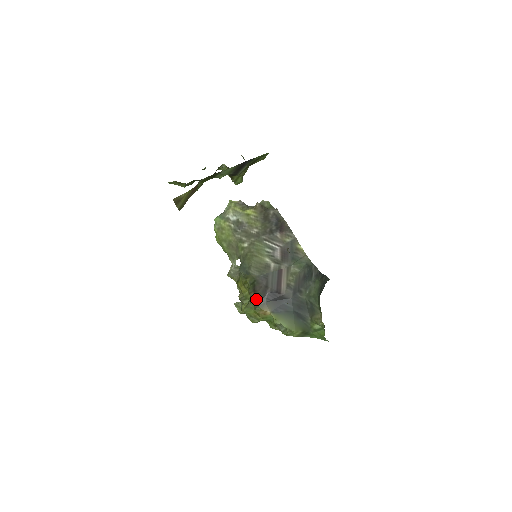
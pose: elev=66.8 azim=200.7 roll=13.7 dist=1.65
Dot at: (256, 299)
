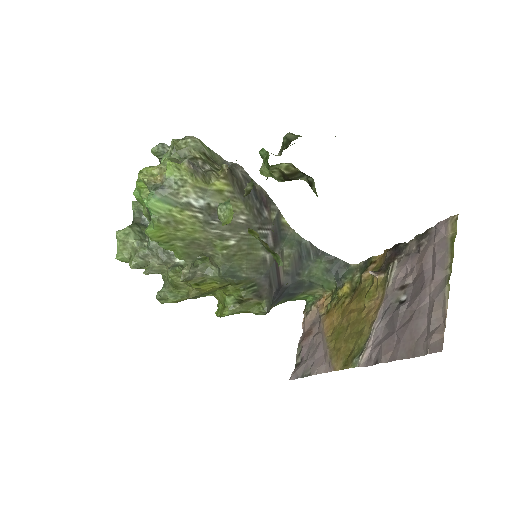
Dot at: (266, 306)
